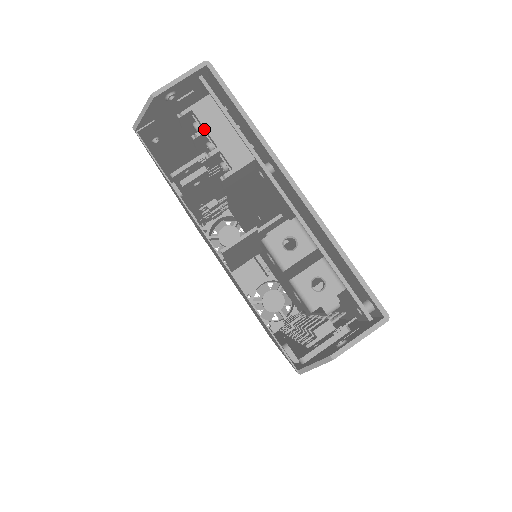
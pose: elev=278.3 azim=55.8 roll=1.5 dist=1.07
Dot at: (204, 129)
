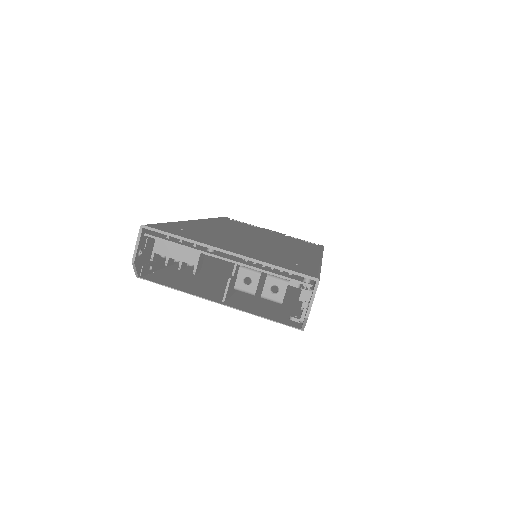
Dot at: (167, 257)
